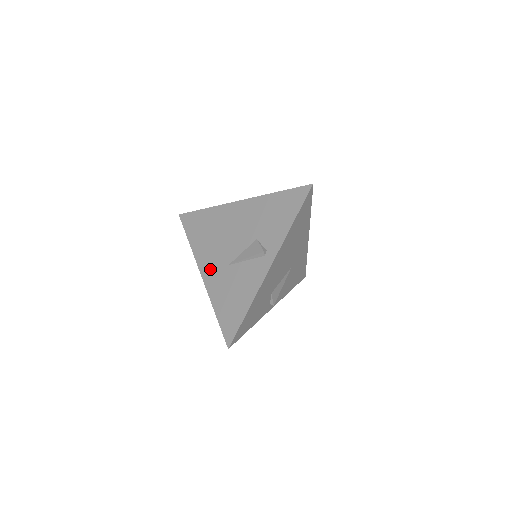
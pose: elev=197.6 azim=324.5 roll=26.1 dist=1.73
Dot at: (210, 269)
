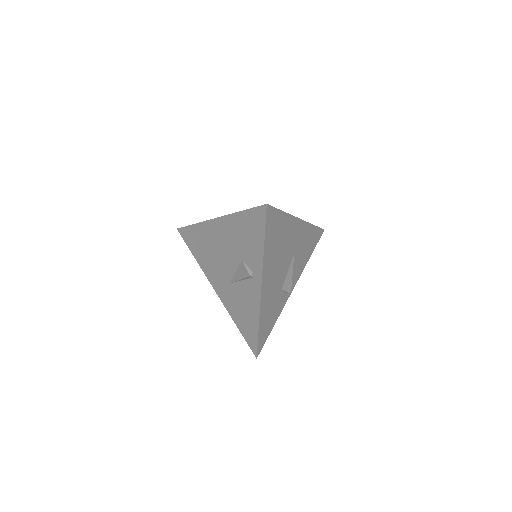
Dot at: (218, 285)
